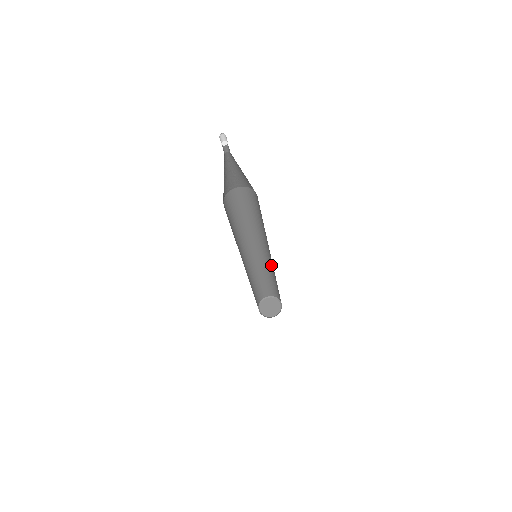
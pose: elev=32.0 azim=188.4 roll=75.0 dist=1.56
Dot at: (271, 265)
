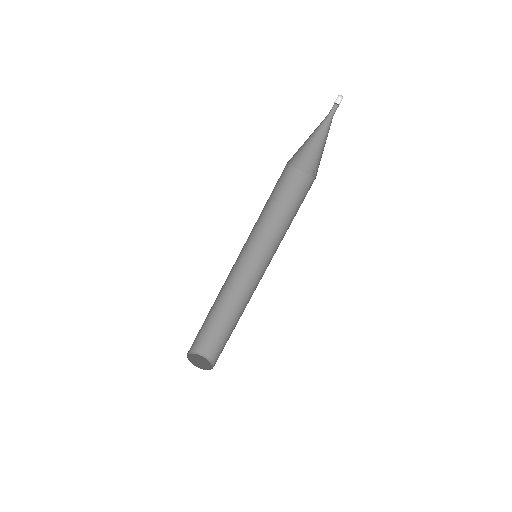
Dot at: (249, 290)
